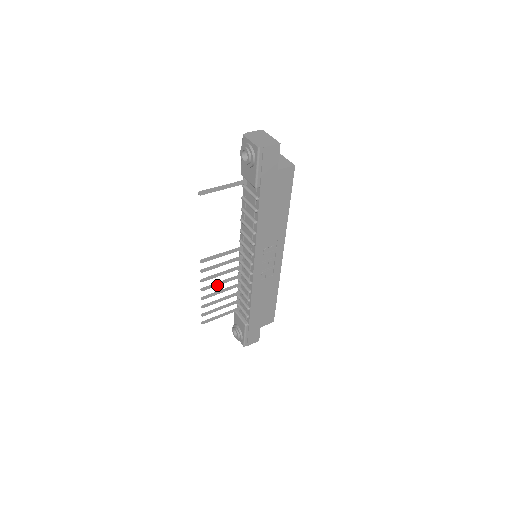
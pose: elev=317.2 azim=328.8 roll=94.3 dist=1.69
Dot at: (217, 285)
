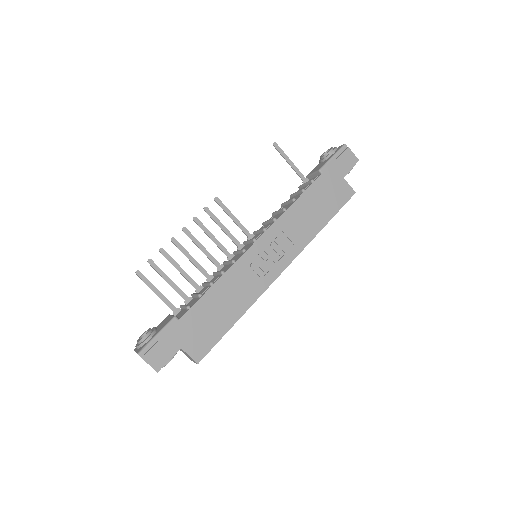
Dot at: (197, 245)
